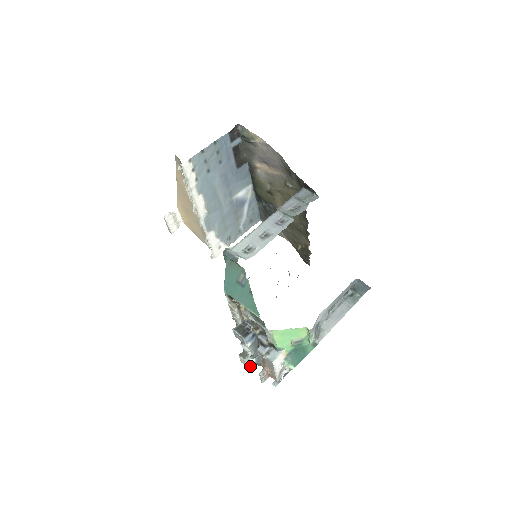
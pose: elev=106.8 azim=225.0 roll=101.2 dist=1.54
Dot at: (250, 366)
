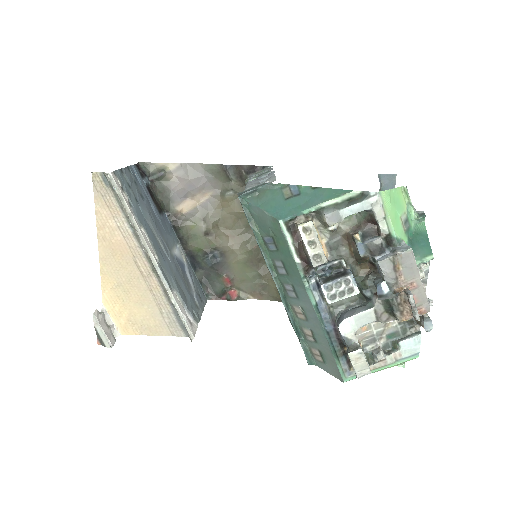
Dot at: (370, 372)
